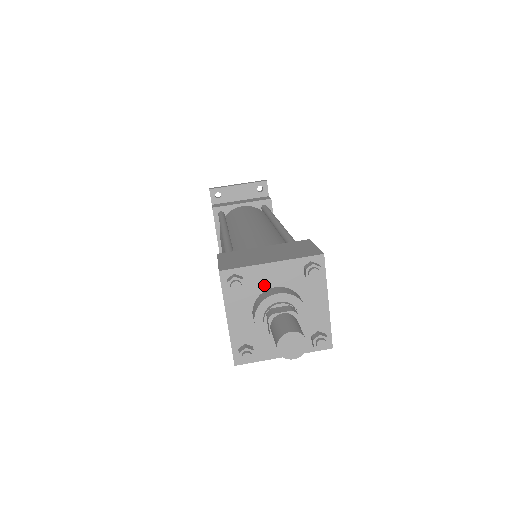
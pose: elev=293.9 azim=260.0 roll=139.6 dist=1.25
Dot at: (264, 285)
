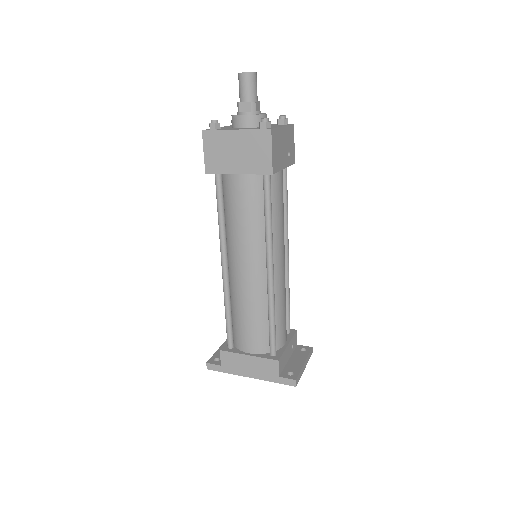
Dot at: occluded
